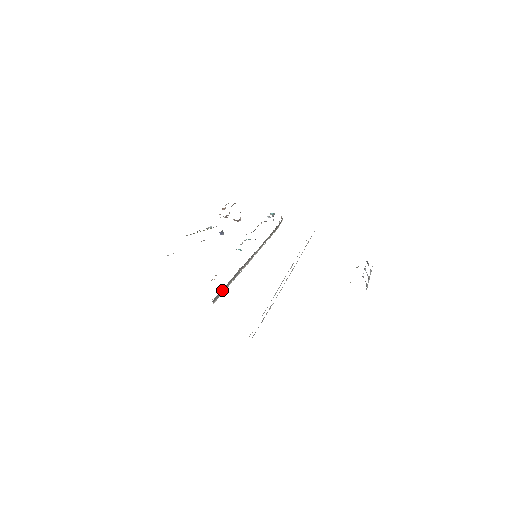
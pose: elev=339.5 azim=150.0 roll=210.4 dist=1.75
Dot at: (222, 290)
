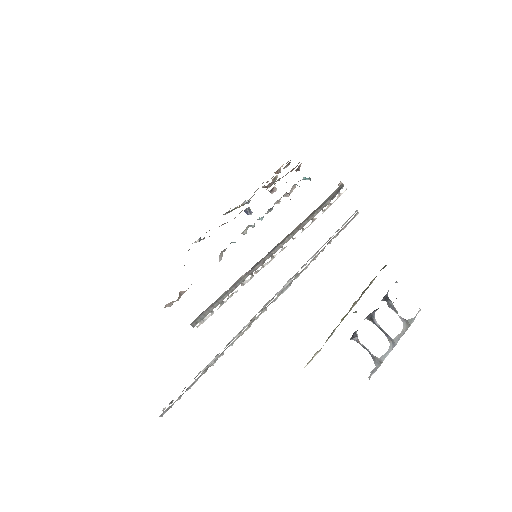
Dot at: (210, 307)
